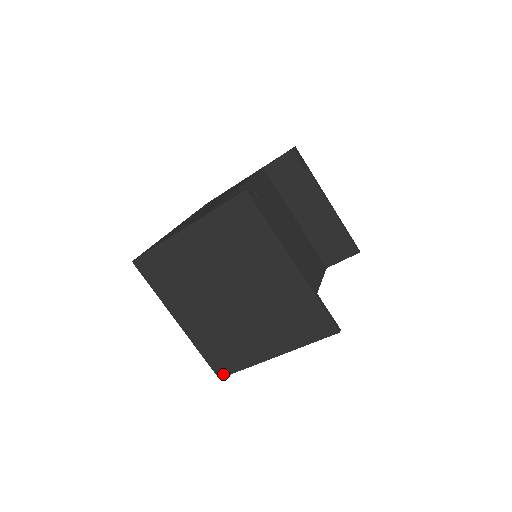
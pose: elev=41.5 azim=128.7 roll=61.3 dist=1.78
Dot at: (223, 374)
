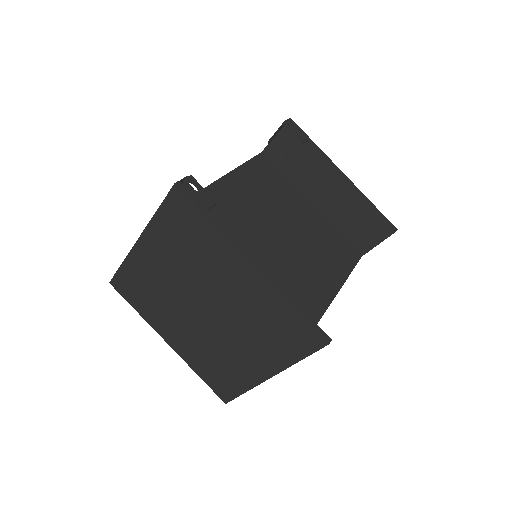
Dot at: (227, 399)
